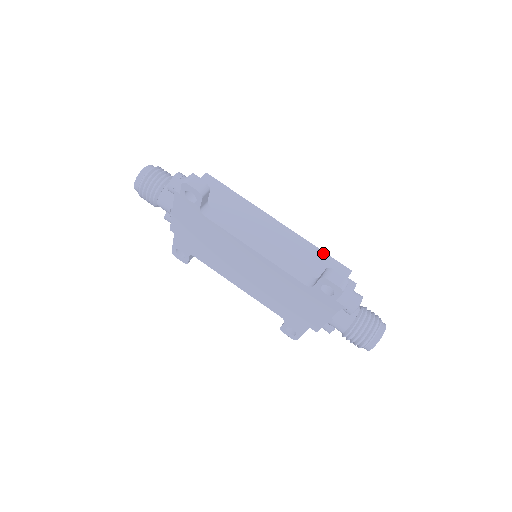
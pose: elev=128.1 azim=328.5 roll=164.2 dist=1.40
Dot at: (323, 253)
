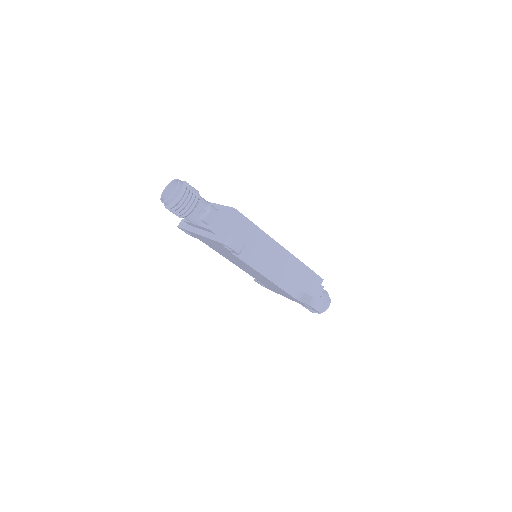
Dot at: (309, 269)
